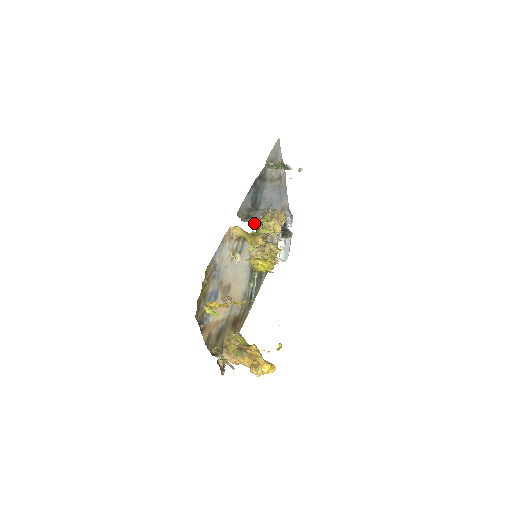
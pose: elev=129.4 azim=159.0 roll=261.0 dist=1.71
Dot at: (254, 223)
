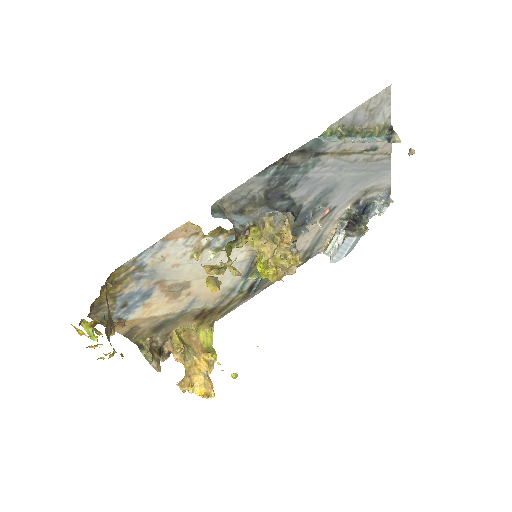
Dot at: (236, 228)
